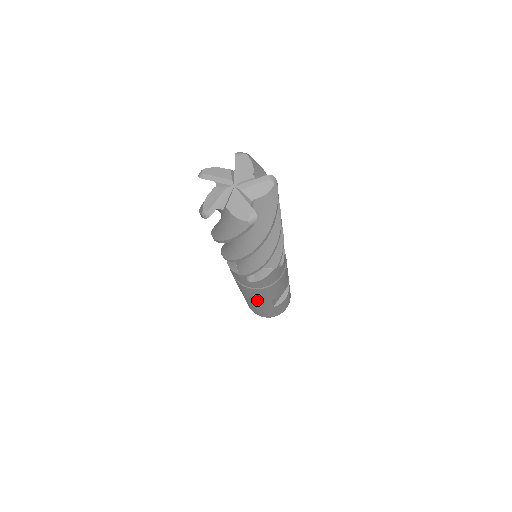
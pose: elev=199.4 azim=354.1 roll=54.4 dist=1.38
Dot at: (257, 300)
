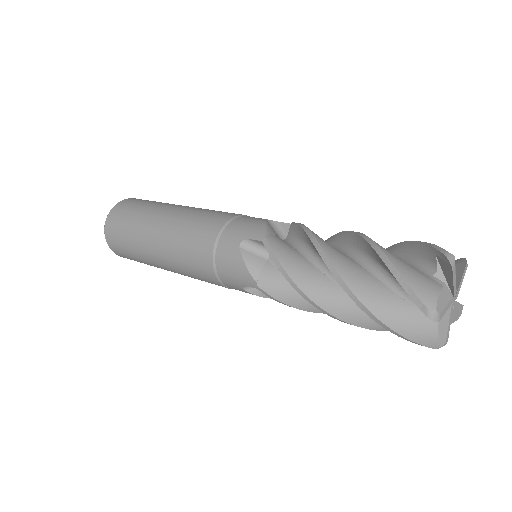
Dot at: (176, 268)
